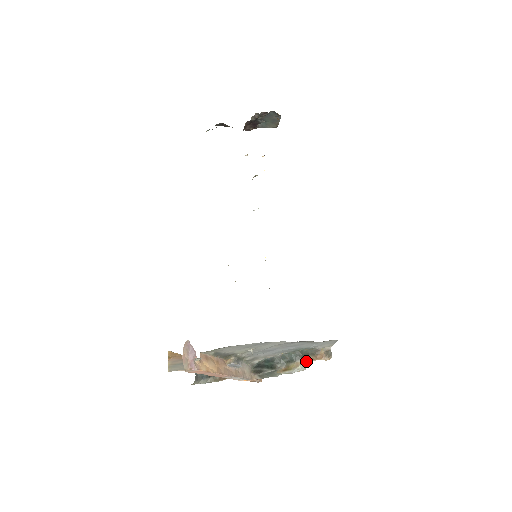
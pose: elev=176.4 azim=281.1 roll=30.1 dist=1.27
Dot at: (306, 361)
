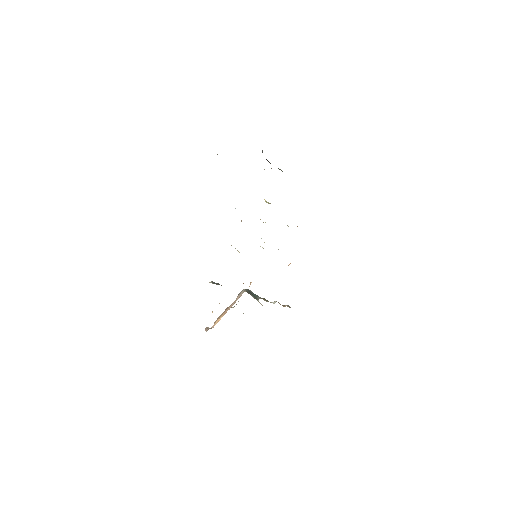
Dot at: (276, 301)
